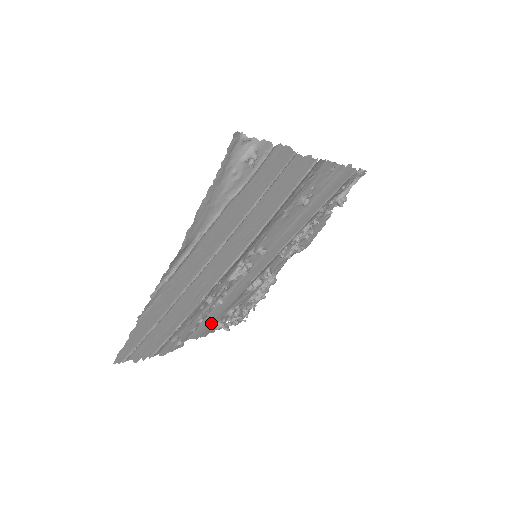
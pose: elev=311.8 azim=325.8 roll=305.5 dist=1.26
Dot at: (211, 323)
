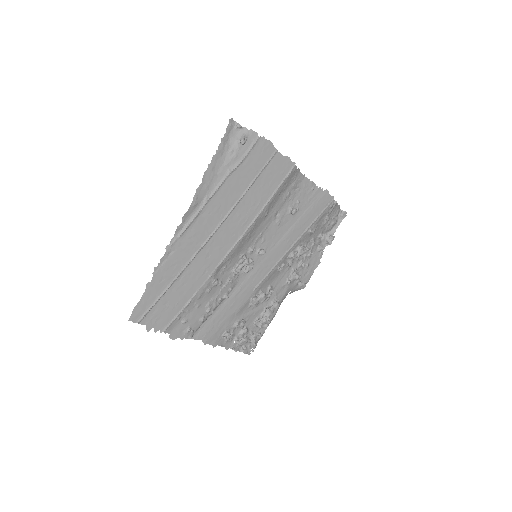
Dot at: (219, 328)
